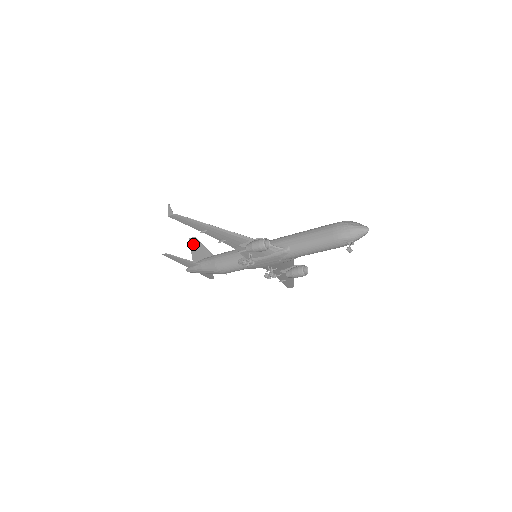
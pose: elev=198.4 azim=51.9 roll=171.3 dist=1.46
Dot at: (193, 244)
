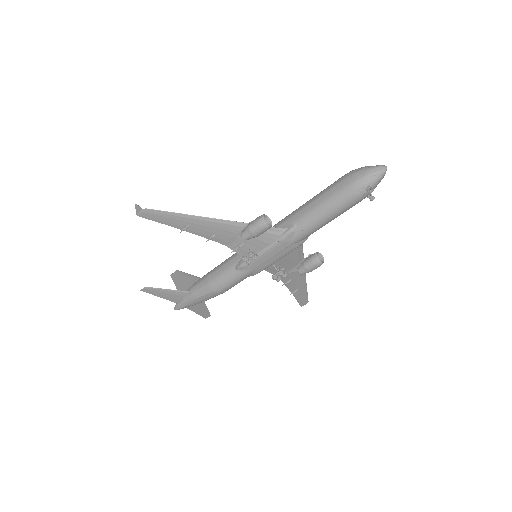
Dot at: (176, 278)
